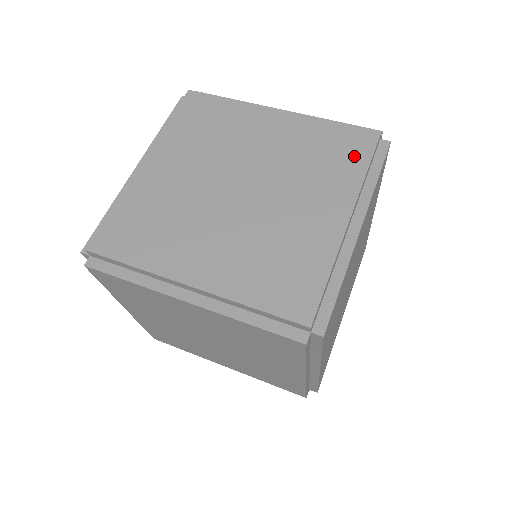
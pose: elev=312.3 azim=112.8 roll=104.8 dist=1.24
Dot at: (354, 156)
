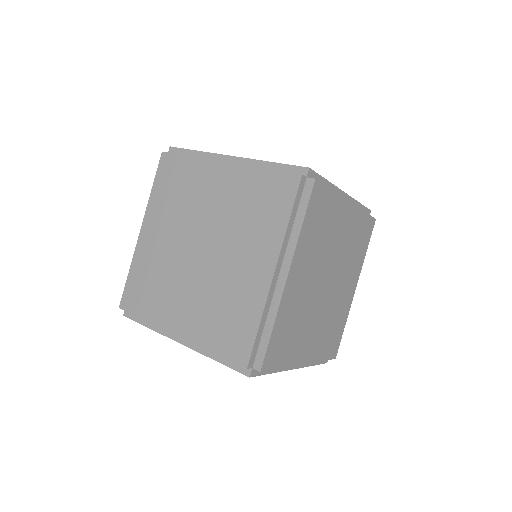
Dot at: occluded
